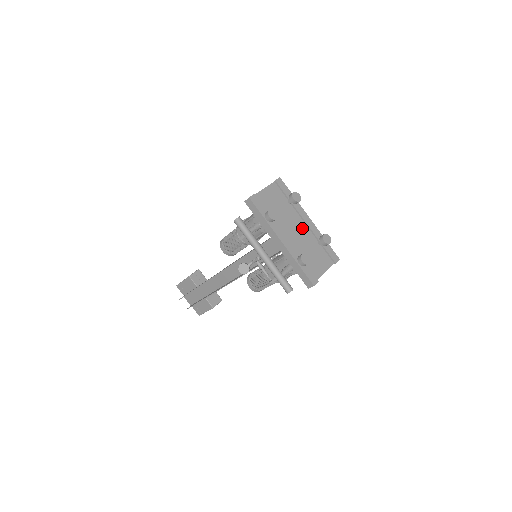
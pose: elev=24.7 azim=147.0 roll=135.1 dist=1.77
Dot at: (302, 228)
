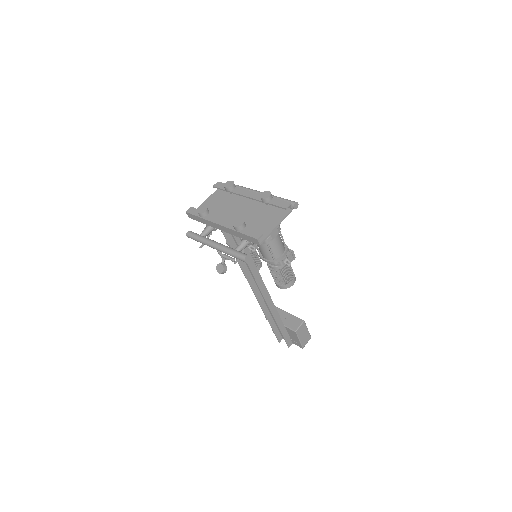
Dot at: (250, 204)
